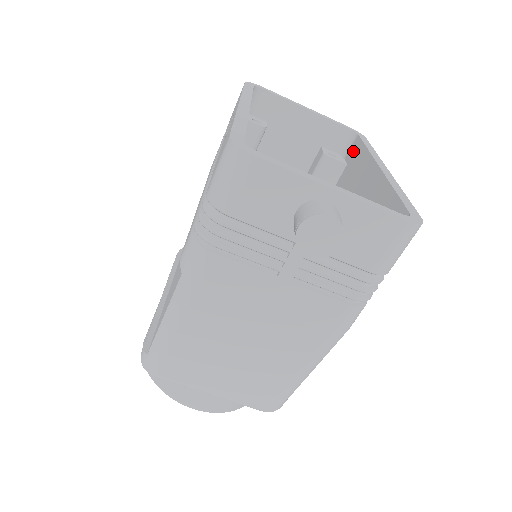
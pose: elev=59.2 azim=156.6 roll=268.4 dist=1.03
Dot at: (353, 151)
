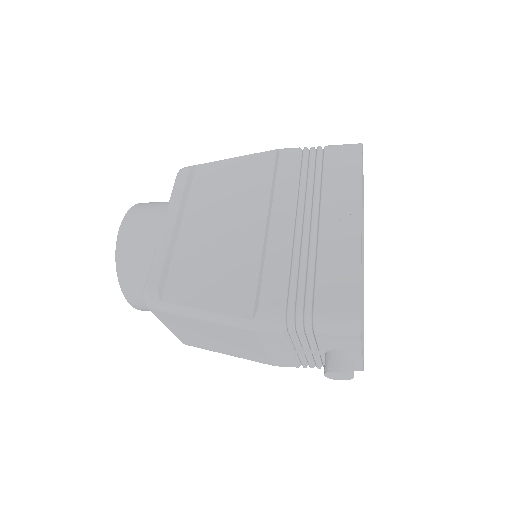
Dot at: occluded
